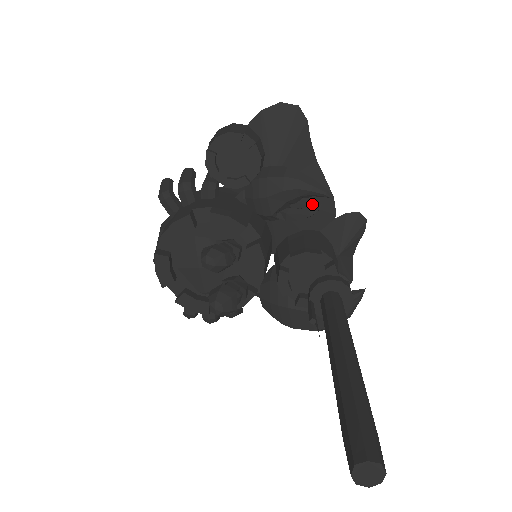
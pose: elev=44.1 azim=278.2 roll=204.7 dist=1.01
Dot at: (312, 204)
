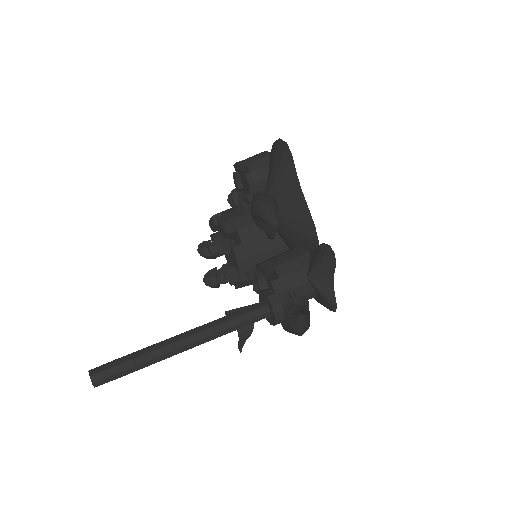
Dot at: (297, 227)
